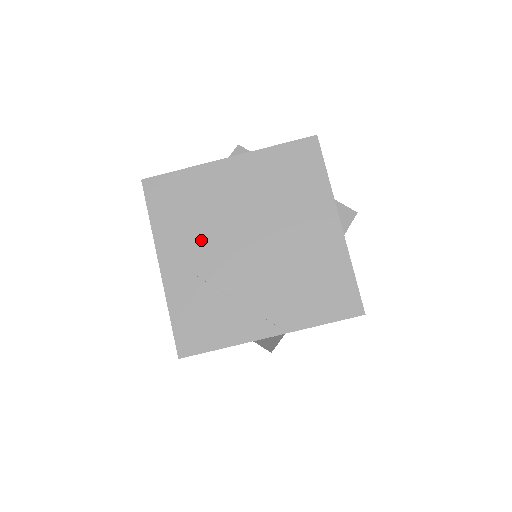
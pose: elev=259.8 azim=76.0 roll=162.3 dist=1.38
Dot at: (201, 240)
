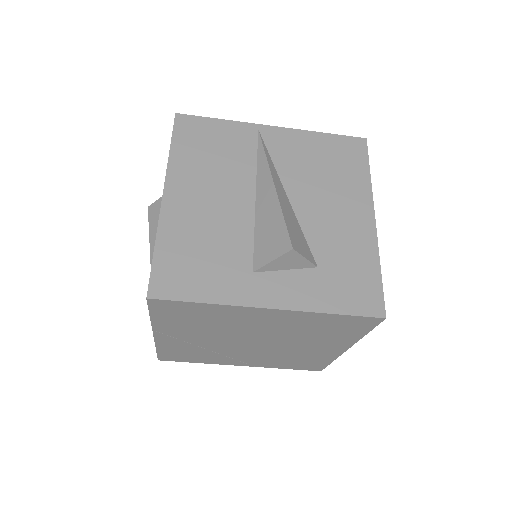
Dot at: (205, 334)
